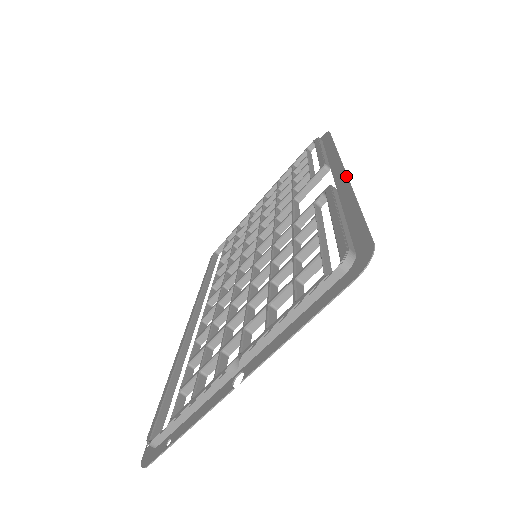
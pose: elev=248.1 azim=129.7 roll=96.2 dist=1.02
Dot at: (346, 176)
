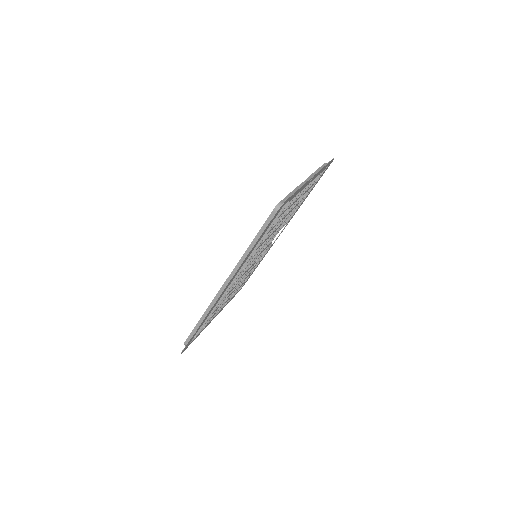
Dot at: occluded
